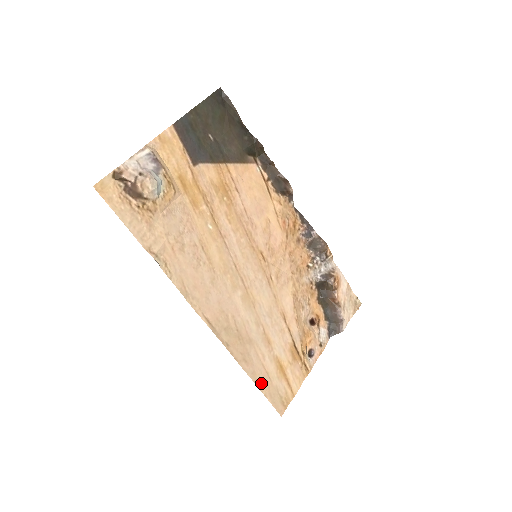
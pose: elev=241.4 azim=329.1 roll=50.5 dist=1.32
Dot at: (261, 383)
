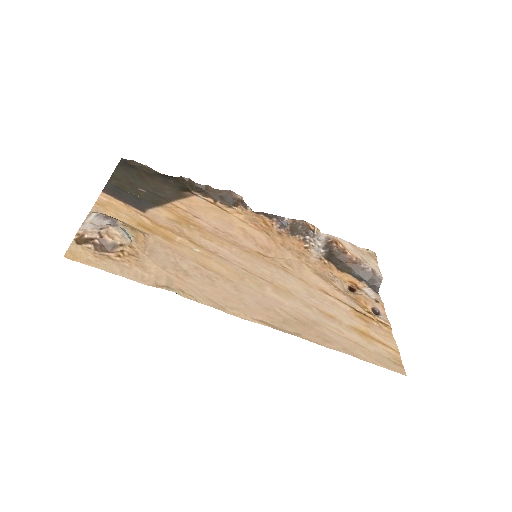
Dot at: (359, 354)
